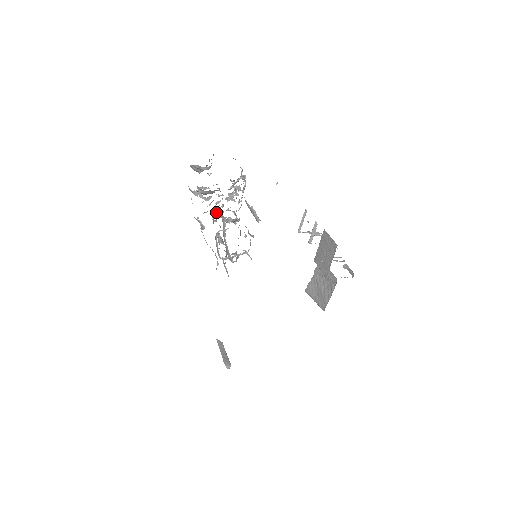
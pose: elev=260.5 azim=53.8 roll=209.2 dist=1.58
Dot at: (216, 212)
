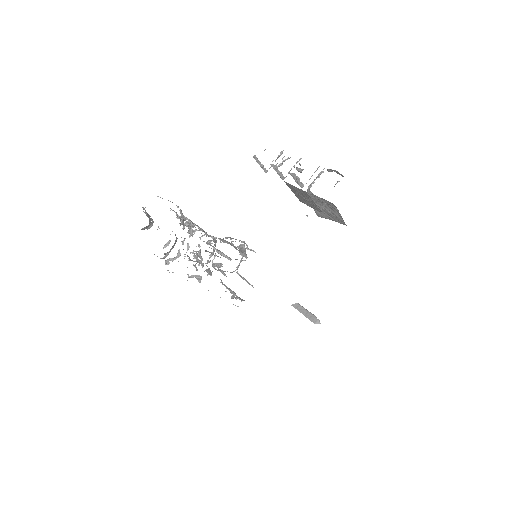
Dot at: (195, 255)
